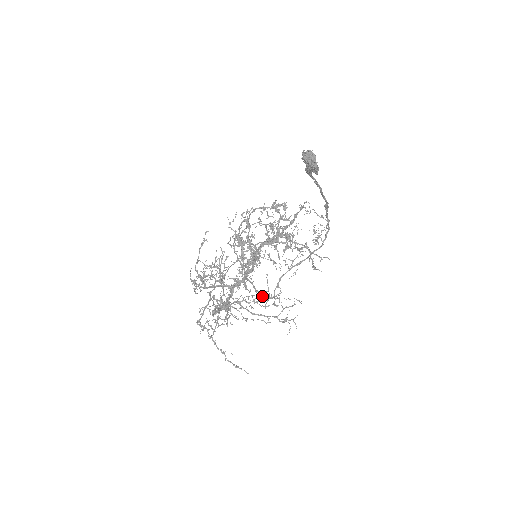
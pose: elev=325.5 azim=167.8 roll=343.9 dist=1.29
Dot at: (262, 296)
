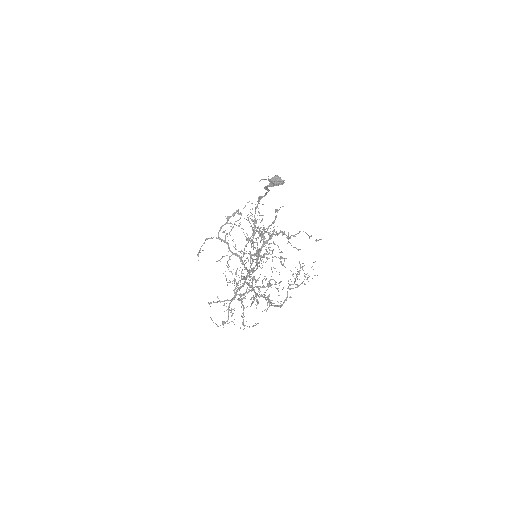
Dot at: occluded
